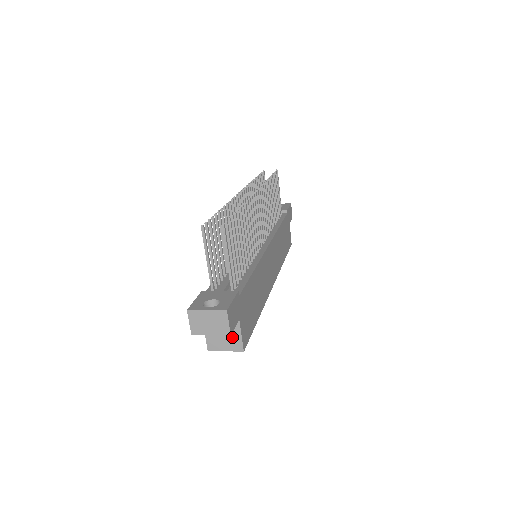
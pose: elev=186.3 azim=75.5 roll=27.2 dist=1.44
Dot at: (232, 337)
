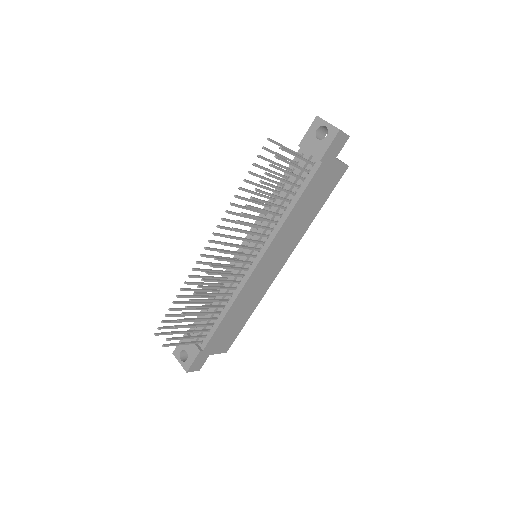
Dot at: occluded
